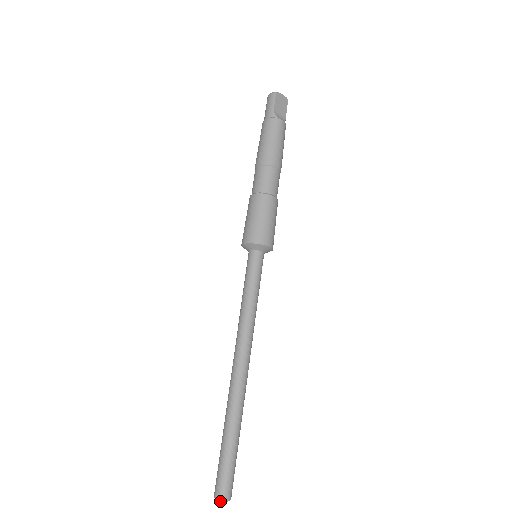
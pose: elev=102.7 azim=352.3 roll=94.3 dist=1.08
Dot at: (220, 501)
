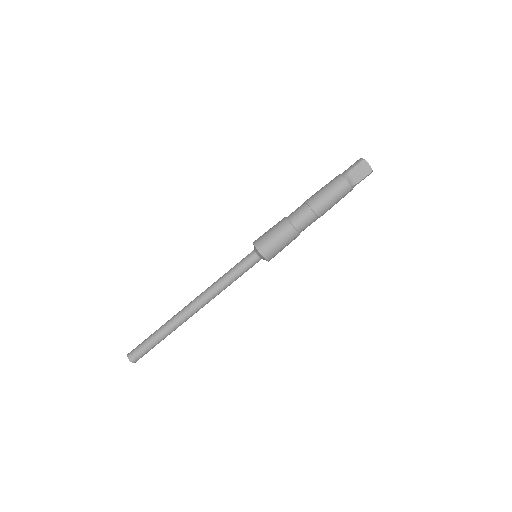
Dot at: (128, 357)
